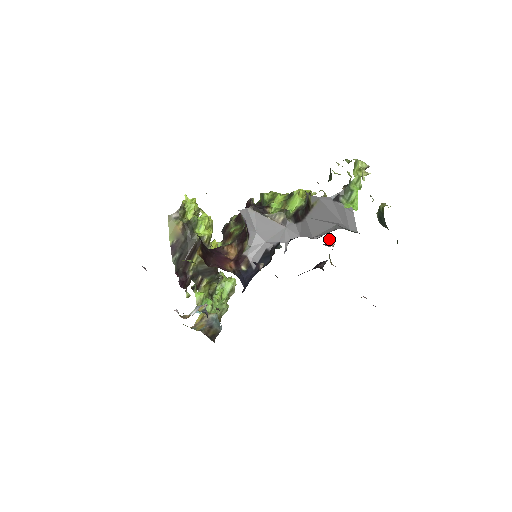
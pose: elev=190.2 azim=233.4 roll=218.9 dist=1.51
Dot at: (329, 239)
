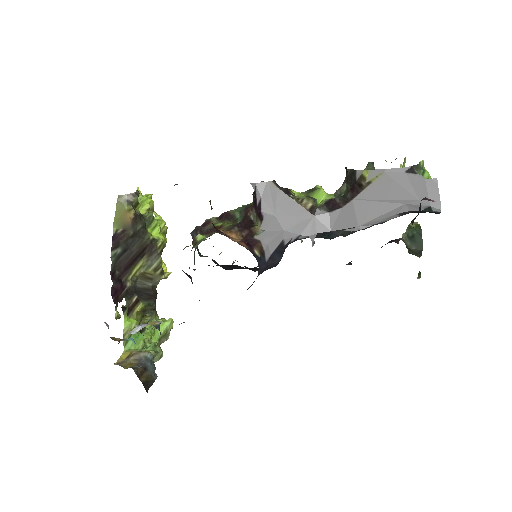
Dot at: occluded
